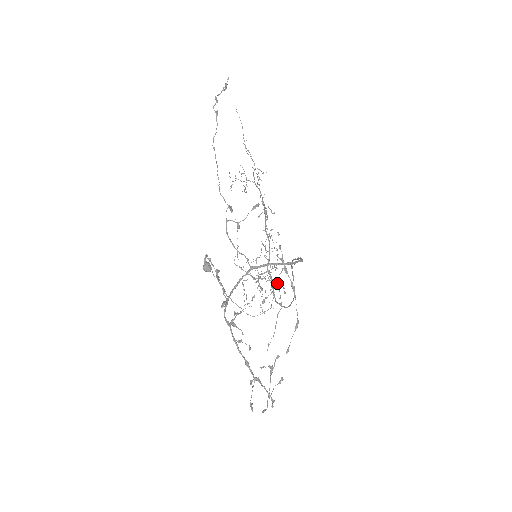
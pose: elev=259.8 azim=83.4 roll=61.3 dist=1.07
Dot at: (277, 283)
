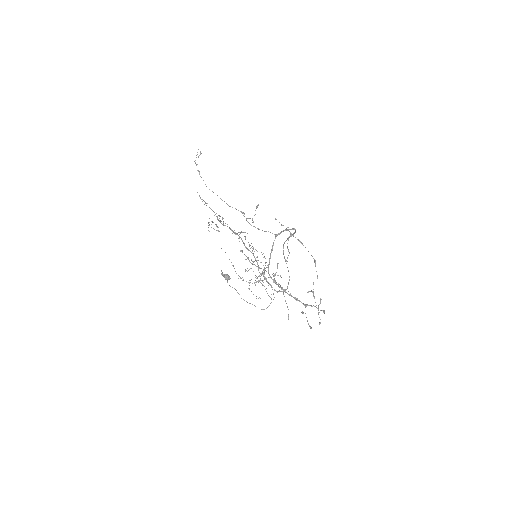
Dot at: occluded
